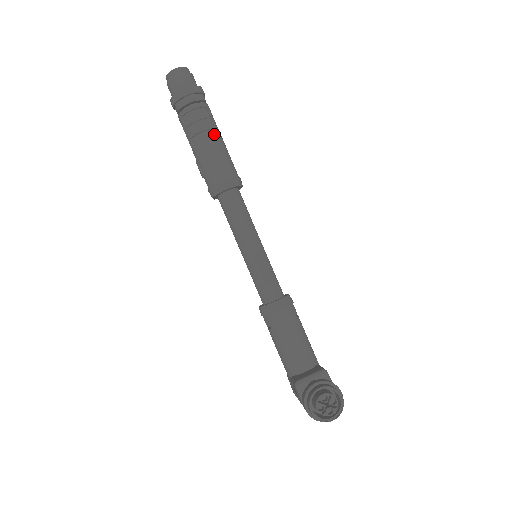
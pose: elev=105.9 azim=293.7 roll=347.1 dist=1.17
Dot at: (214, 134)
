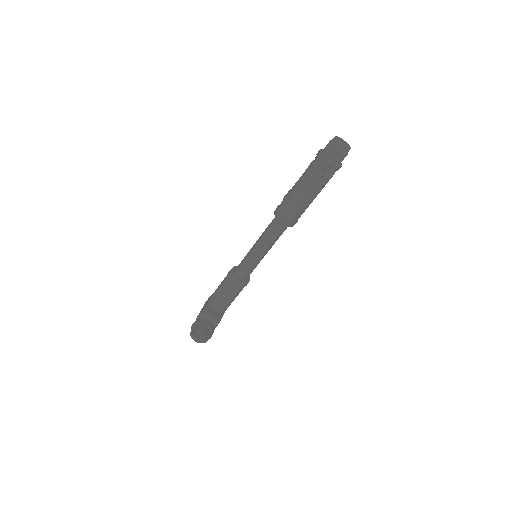
Dot at: (312, 195)
